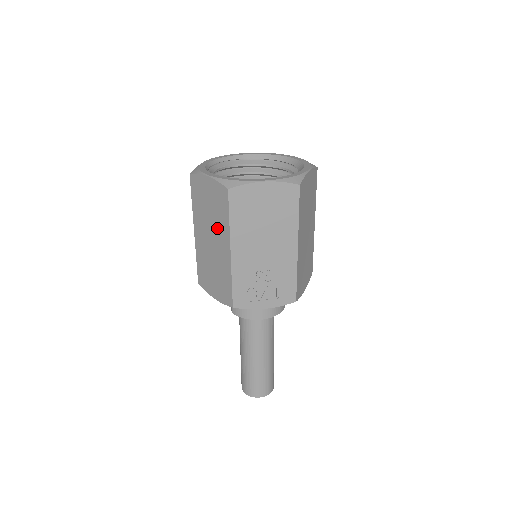
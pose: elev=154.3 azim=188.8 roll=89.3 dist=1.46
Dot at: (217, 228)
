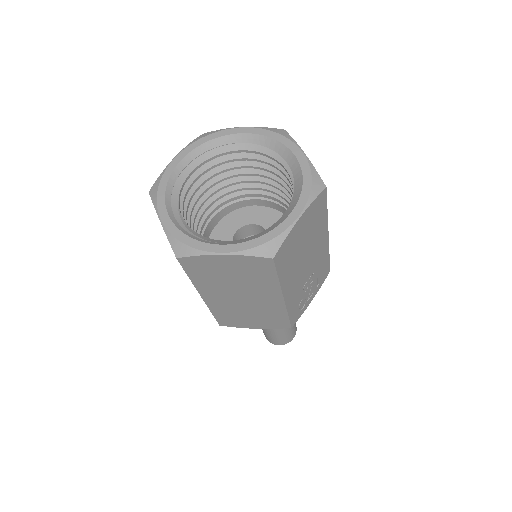
Dot at: (253, 288)
